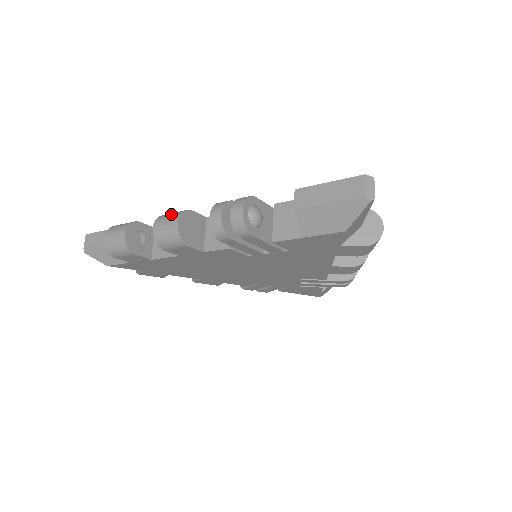
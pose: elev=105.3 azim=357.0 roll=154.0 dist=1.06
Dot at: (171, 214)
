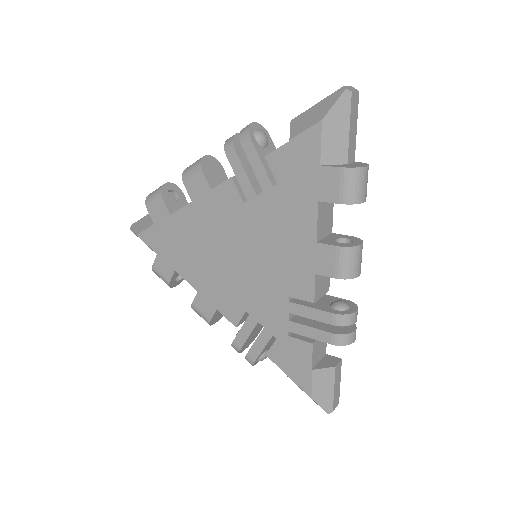
Dot at: occluded
